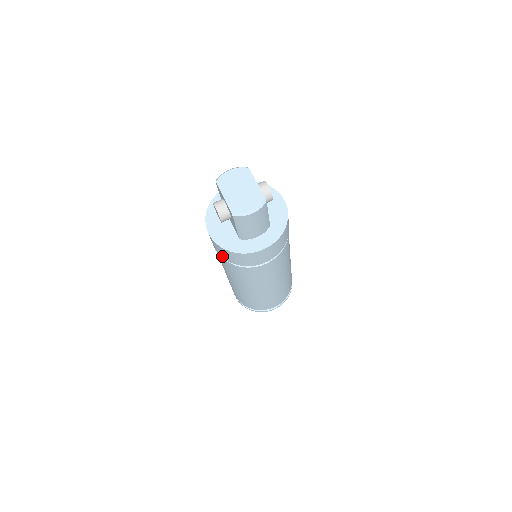
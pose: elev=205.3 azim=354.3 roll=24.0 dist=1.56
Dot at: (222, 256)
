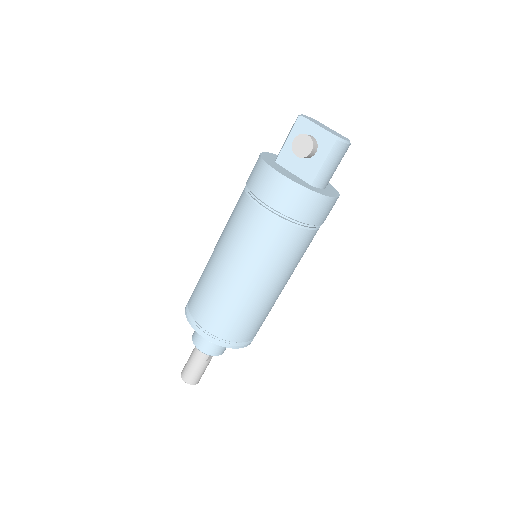
Dot at: (283, 209)
